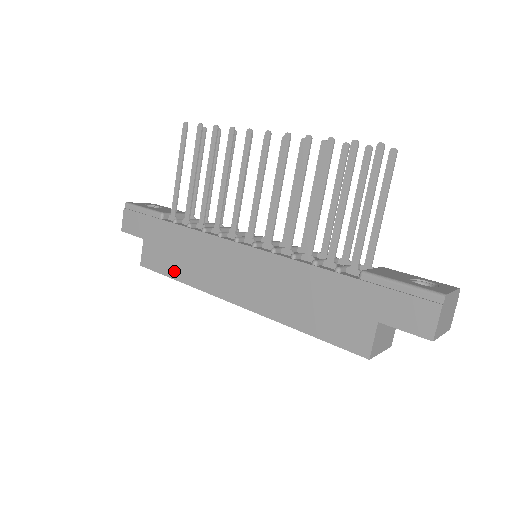
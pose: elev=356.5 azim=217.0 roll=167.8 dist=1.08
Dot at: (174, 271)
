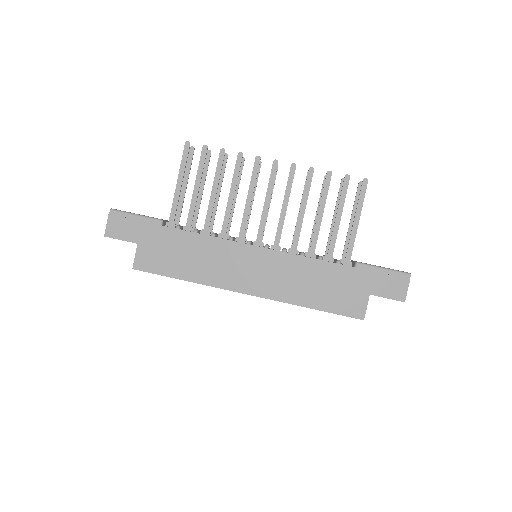
Dot at: (179, 272)
